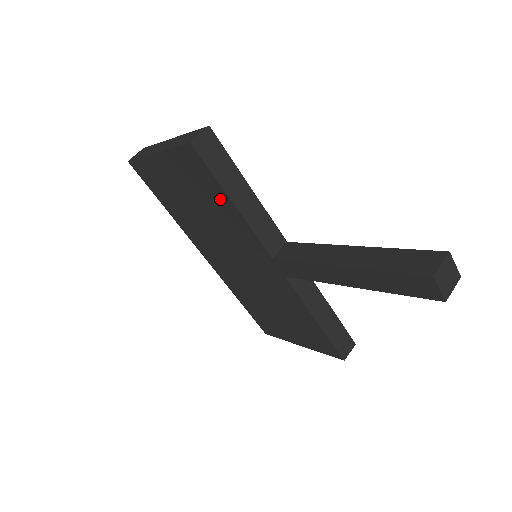
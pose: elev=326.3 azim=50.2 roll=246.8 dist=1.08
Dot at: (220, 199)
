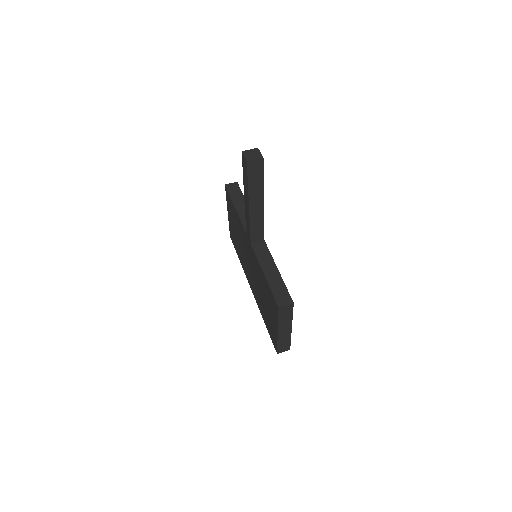
Dot at: (234, 212)
